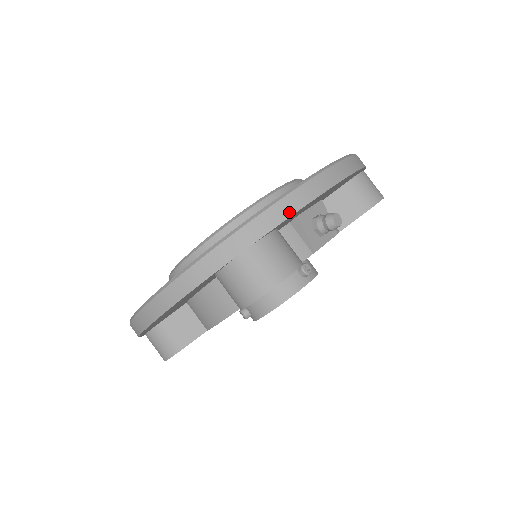
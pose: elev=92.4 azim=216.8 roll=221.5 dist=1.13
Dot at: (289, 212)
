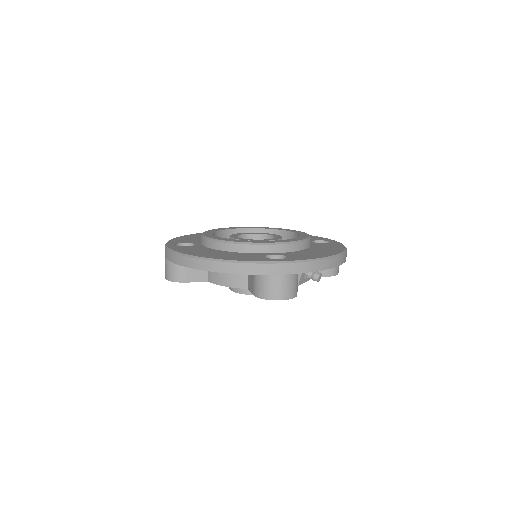
Dot at: (313, 270)
